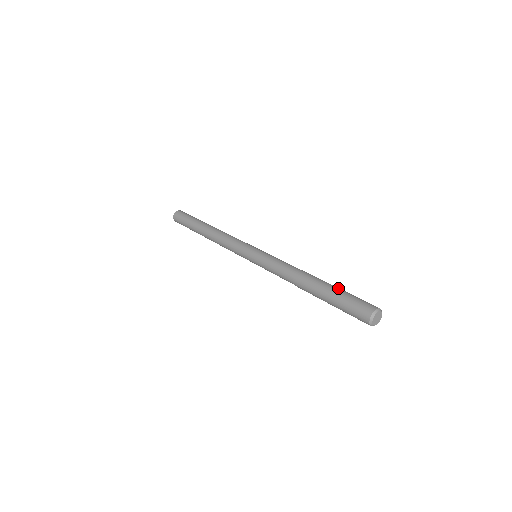
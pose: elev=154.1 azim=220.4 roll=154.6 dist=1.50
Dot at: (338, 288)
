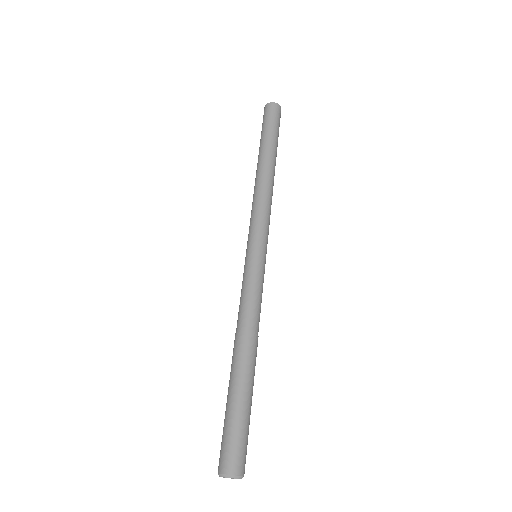
Dot at: (250, 403)
